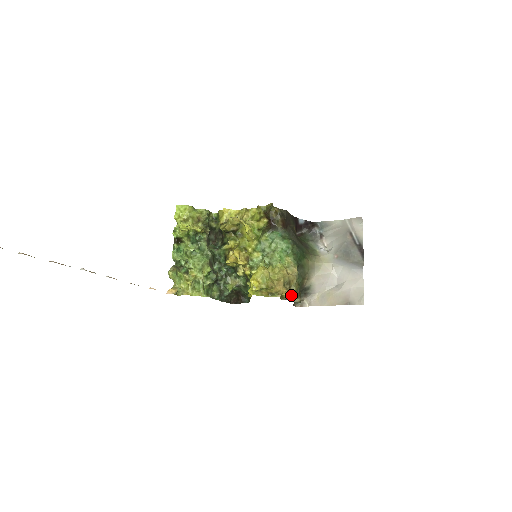
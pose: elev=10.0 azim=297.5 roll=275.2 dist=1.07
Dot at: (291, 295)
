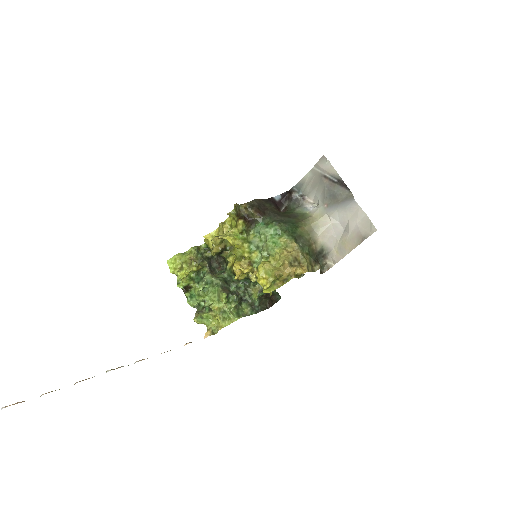
Dot at: (305, 268)
